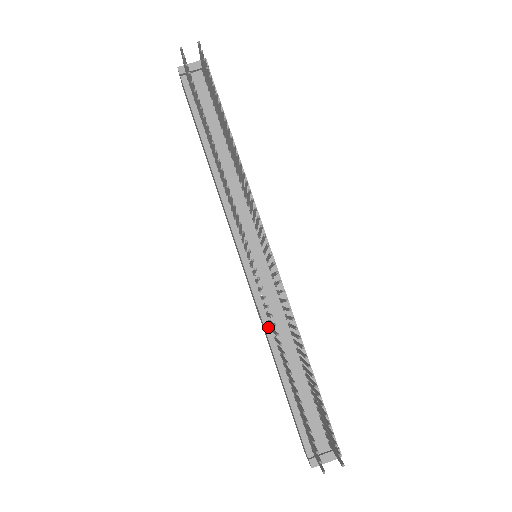
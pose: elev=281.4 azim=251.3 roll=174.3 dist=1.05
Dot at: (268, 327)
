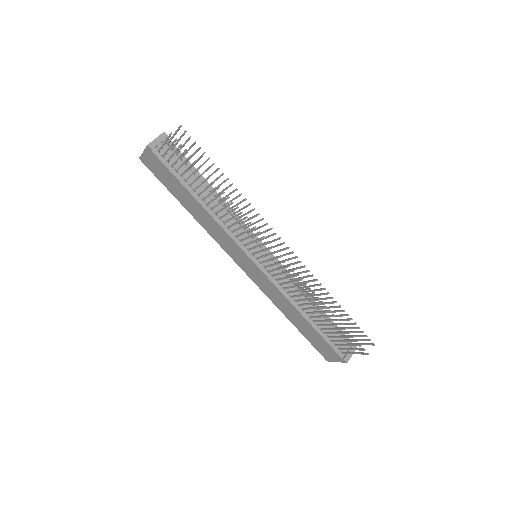
Dot at: (288, 296)
